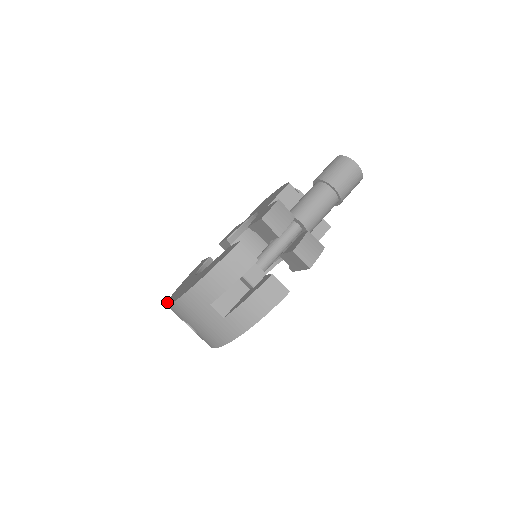
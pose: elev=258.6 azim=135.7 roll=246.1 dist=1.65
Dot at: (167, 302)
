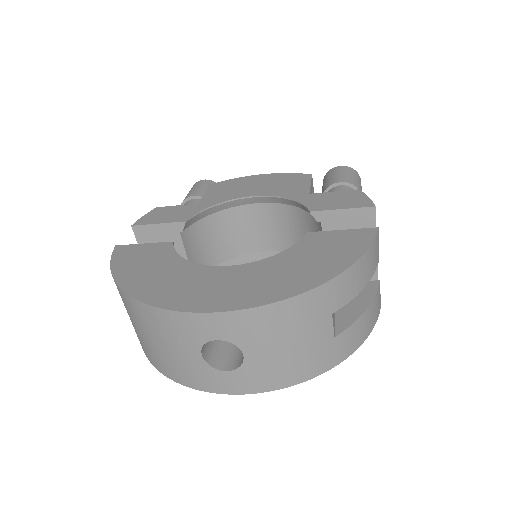
Dot at: (172, 308)
